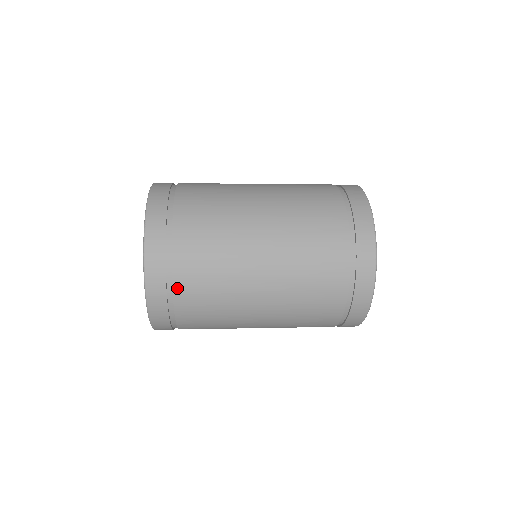
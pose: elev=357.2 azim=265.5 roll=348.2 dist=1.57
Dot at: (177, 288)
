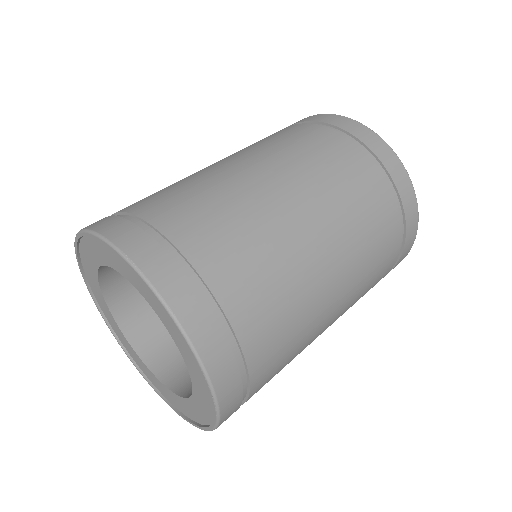
Dot at: (236, 322)
